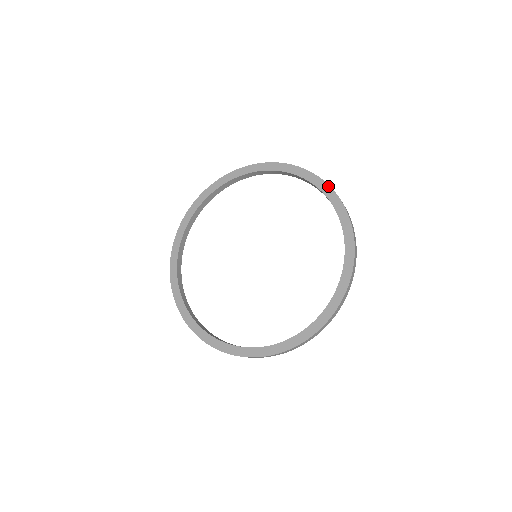
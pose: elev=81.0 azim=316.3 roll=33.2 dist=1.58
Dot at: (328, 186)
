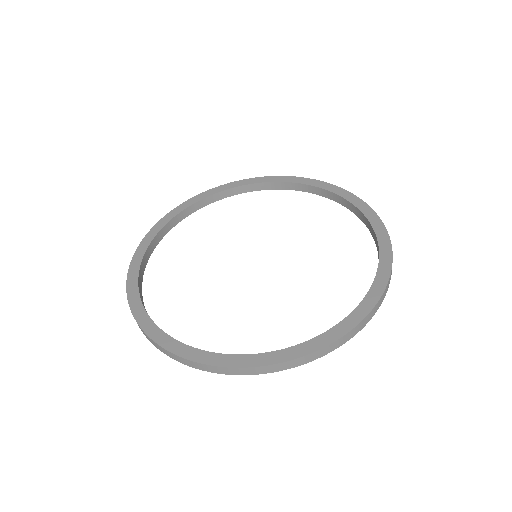
Dot at: (381, 221)
